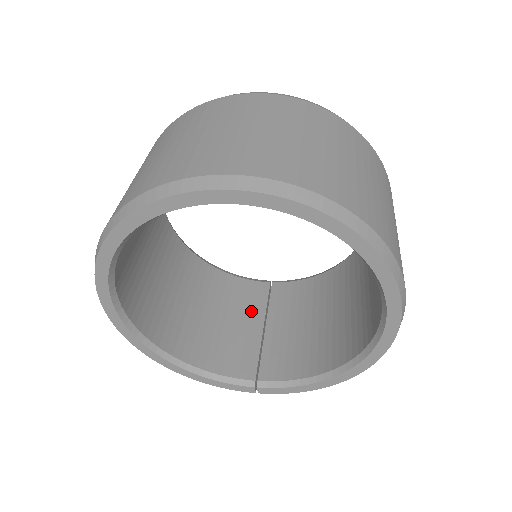
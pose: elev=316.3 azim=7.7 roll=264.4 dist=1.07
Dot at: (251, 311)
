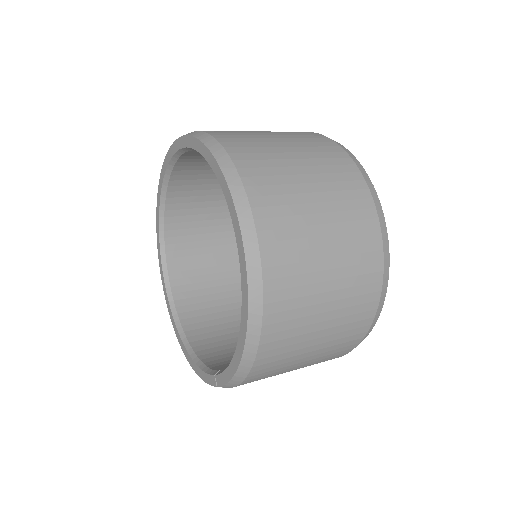
Dot at: occluded
